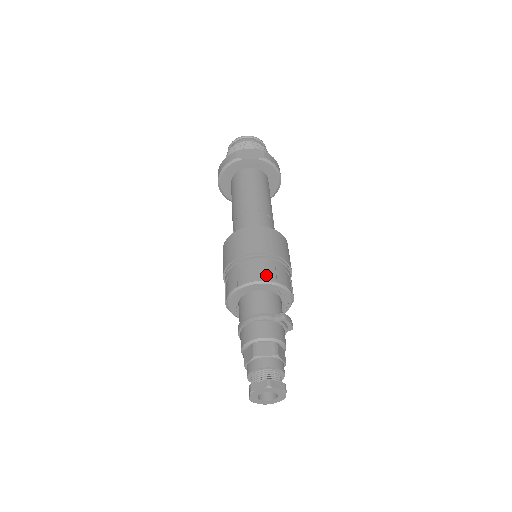
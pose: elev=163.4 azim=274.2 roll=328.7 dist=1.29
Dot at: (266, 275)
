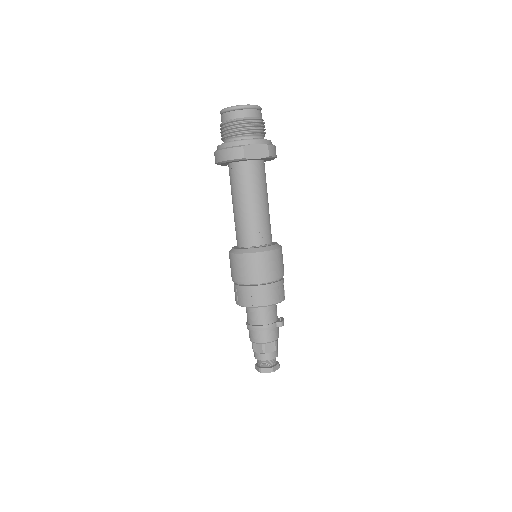
Dot at: (273, 299)
